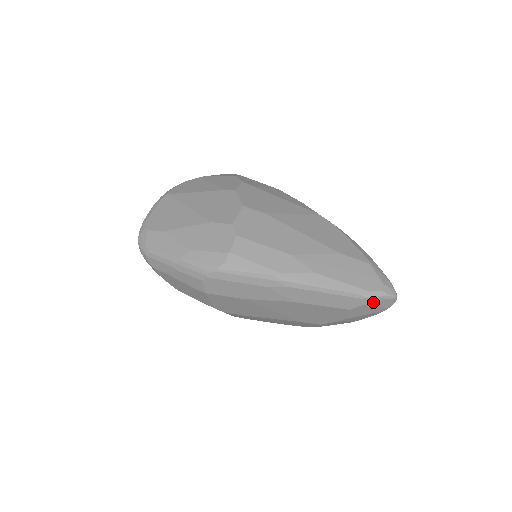
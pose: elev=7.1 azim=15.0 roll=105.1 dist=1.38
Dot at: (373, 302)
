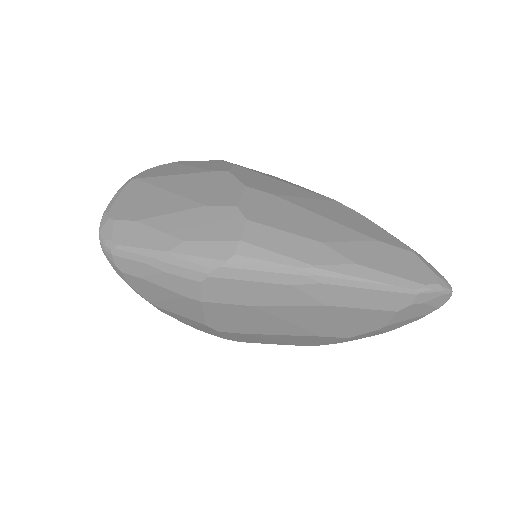
Dot at: (427, 299)
